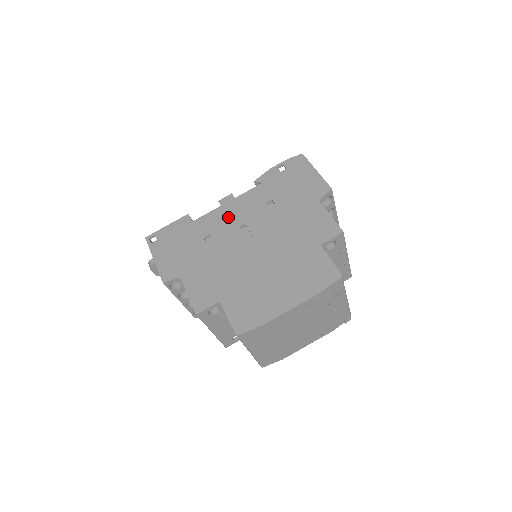
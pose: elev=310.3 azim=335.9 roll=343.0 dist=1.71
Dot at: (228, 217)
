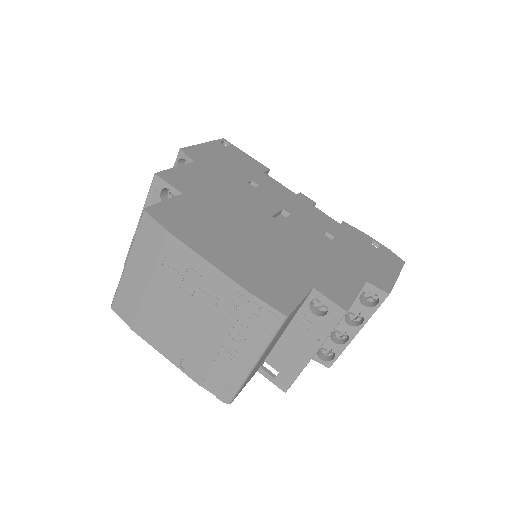
Dot at: (288, 200)
